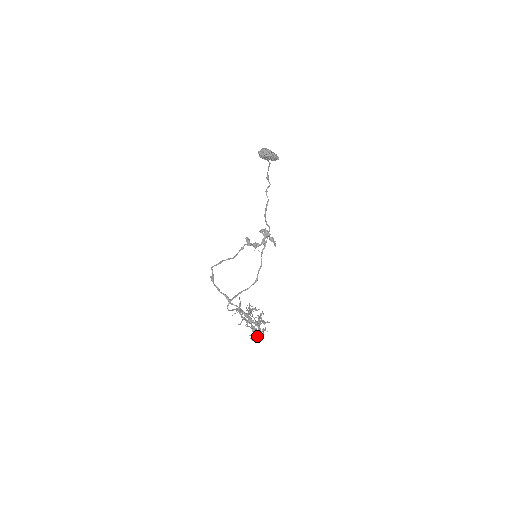
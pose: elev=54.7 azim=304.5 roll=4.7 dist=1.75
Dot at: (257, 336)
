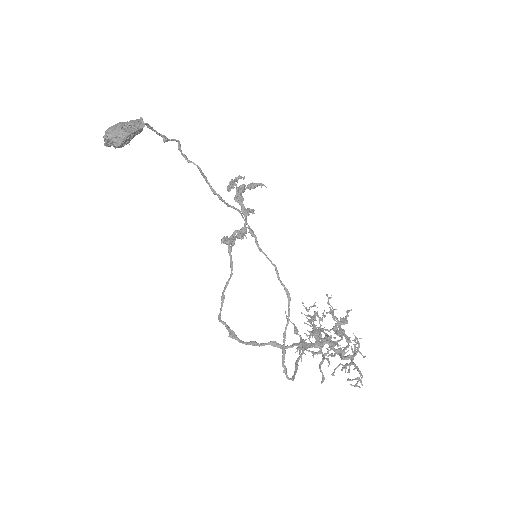
Dot at: occluded
